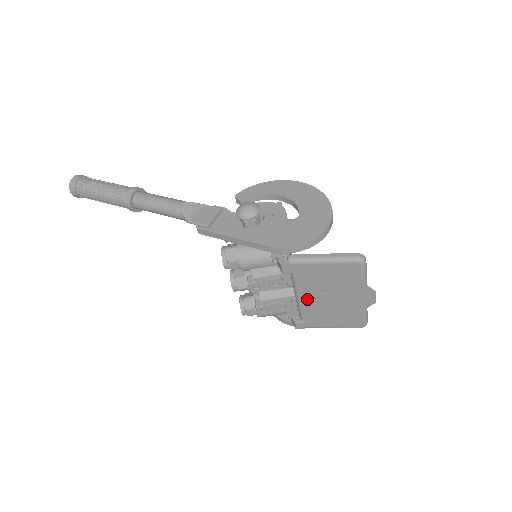
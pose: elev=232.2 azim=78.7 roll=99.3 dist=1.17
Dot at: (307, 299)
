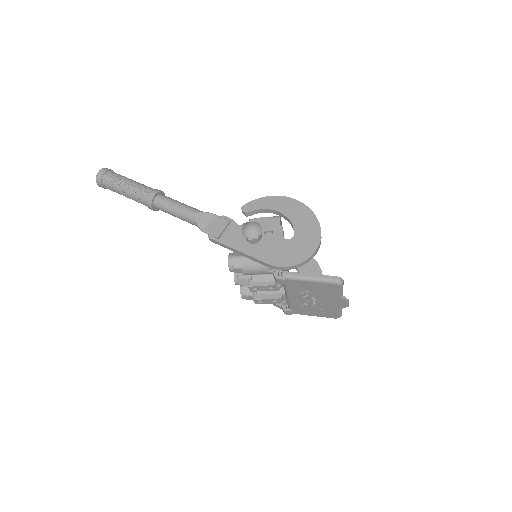
Dot at: (295, 299)
